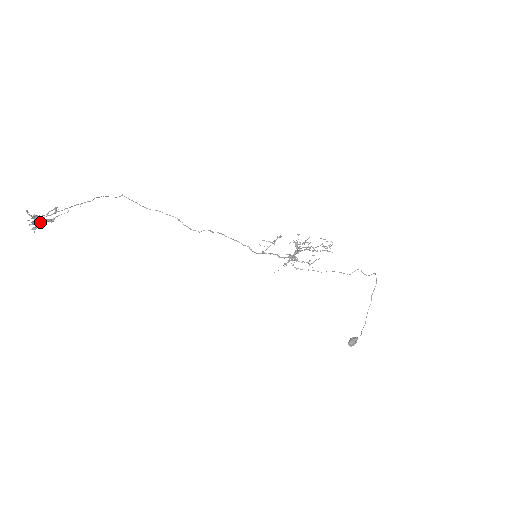
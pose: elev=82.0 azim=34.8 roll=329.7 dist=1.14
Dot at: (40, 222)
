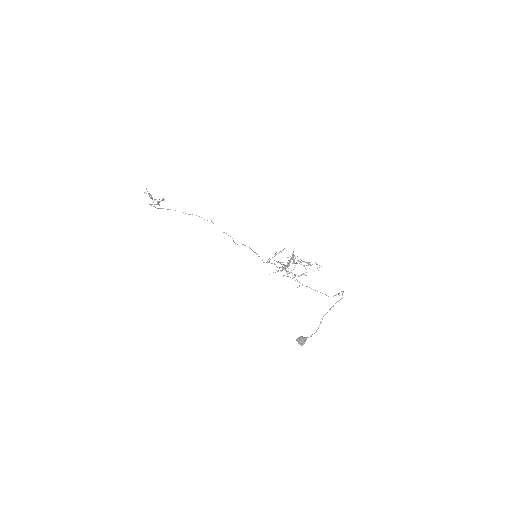
Dot at: (149, 195)
